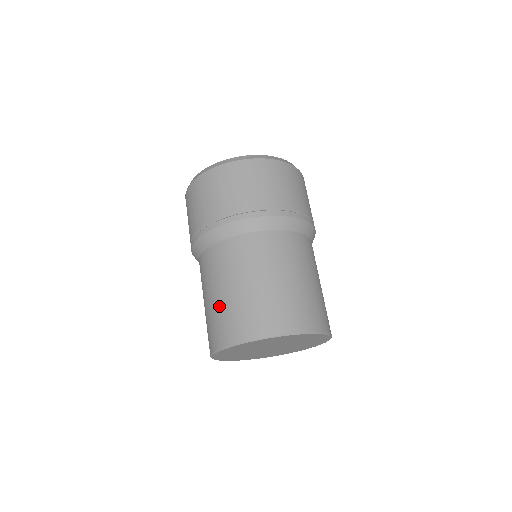
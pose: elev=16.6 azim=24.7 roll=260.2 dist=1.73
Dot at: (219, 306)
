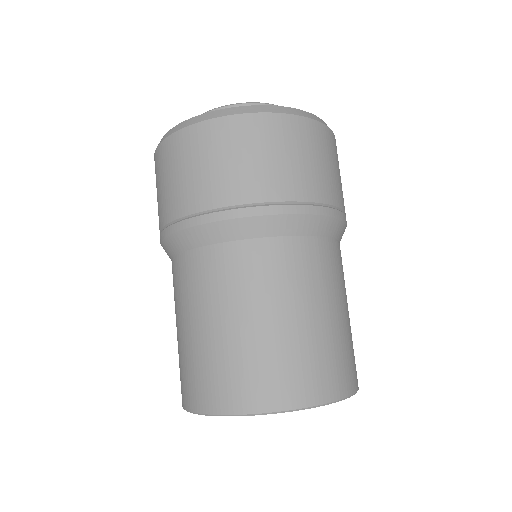
Dot at: occluded
